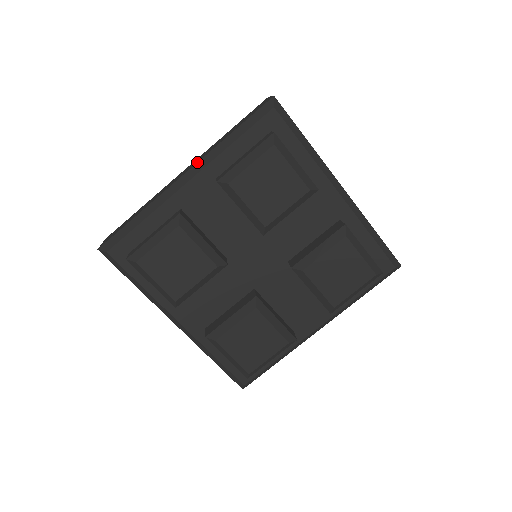
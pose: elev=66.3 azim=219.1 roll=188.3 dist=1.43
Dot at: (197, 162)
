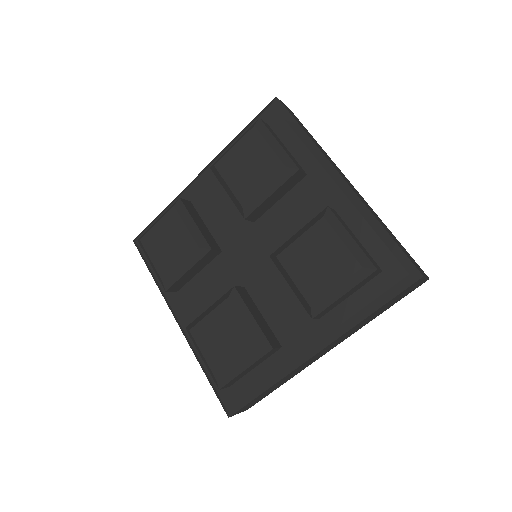
Dot at: (211, 162)
